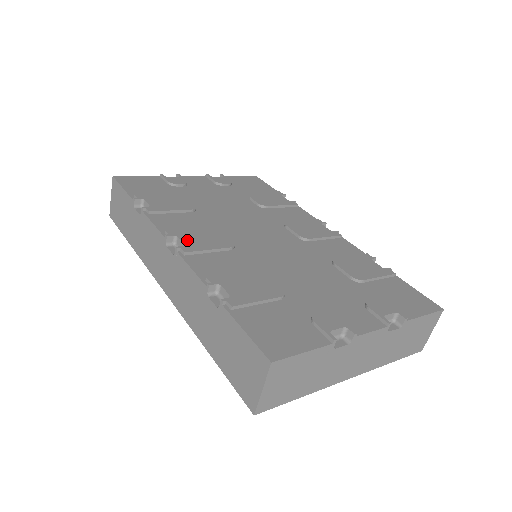
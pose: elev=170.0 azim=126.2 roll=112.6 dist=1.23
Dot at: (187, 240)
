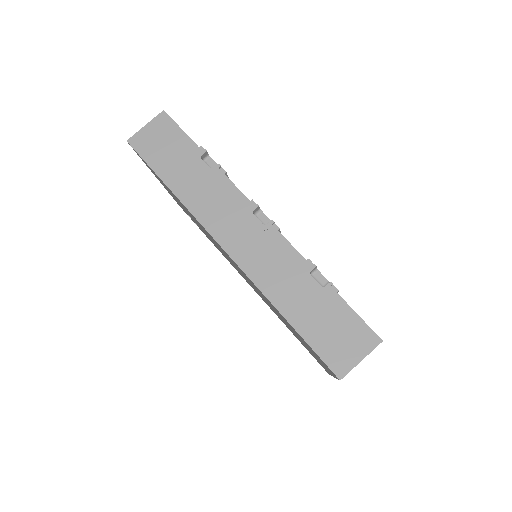
Dot at: (268, 218)
